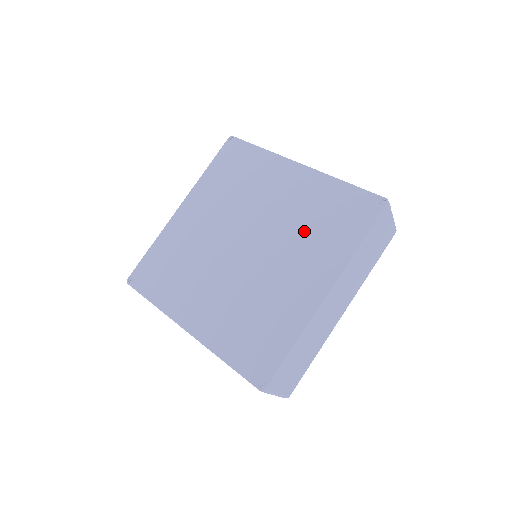
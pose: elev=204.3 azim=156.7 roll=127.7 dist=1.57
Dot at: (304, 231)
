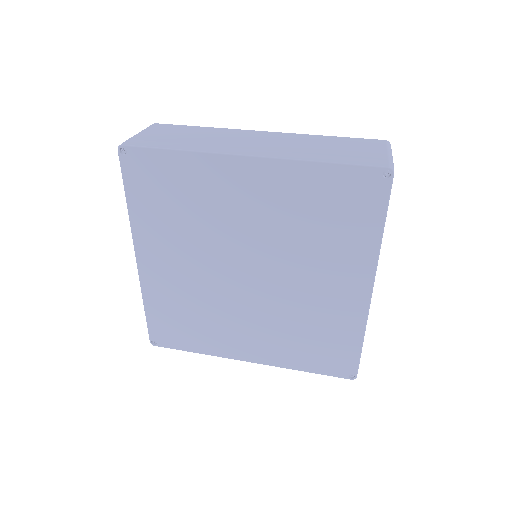
Dot at: (293, 325)
